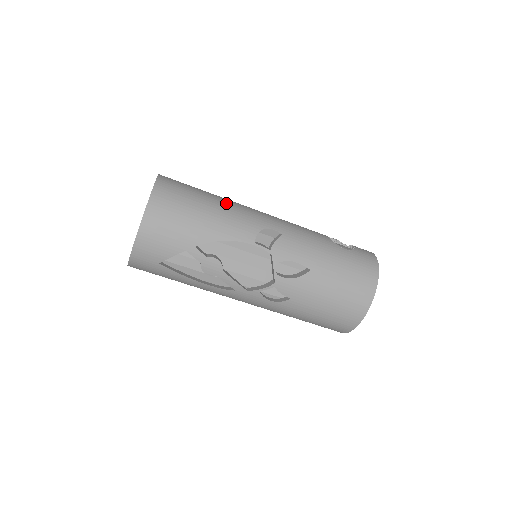
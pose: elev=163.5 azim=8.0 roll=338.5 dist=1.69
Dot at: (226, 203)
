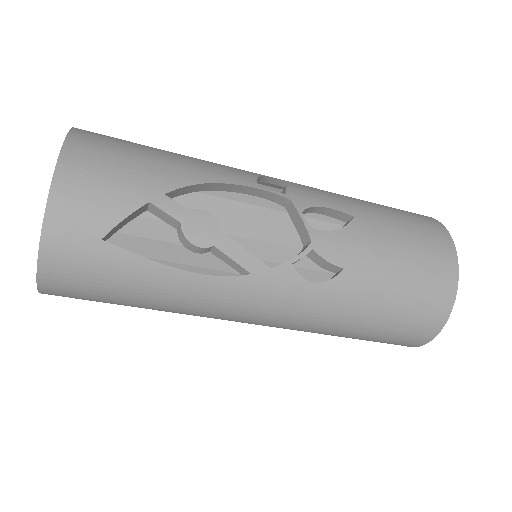
Dot at: occluded
